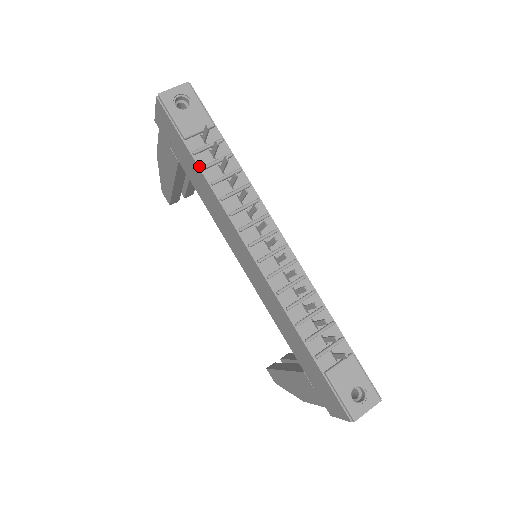
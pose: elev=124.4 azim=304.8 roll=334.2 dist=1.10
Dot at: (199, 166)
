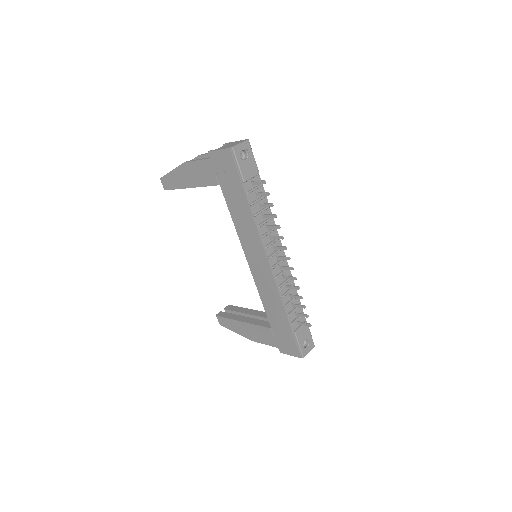
Dot at: (249, 202)
